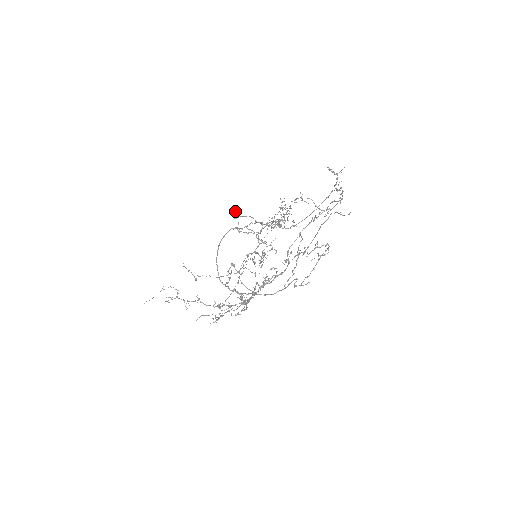
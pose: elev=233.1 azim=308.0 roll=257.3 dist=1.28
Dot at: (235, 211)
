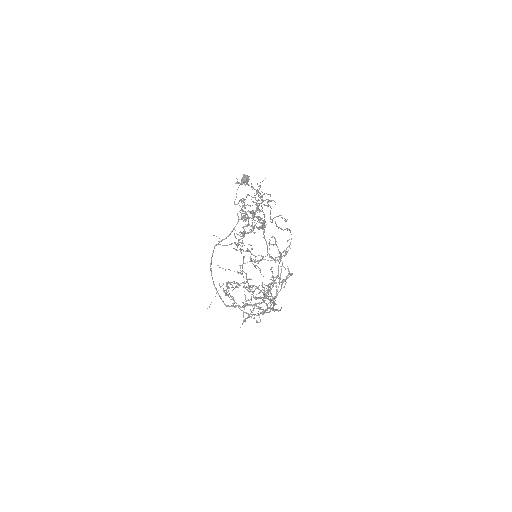
Dot at: occluded
